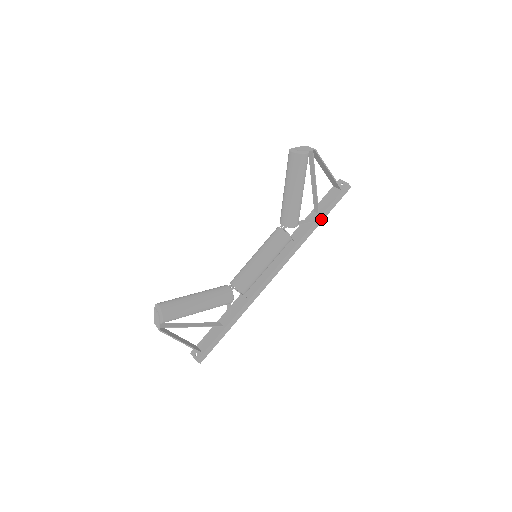
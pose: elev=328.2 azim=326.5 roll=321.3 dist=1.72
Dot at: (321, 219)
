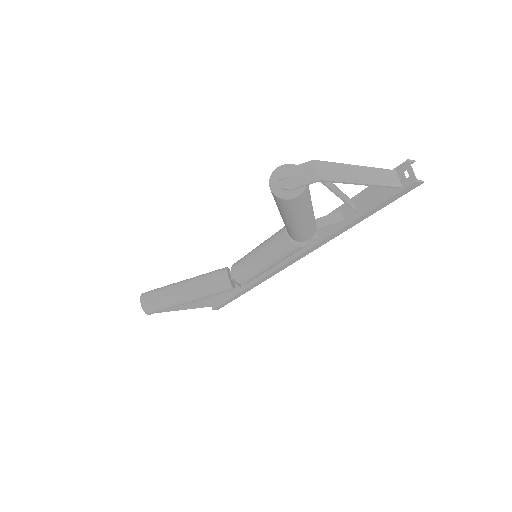
Dot at: (361, 219)
